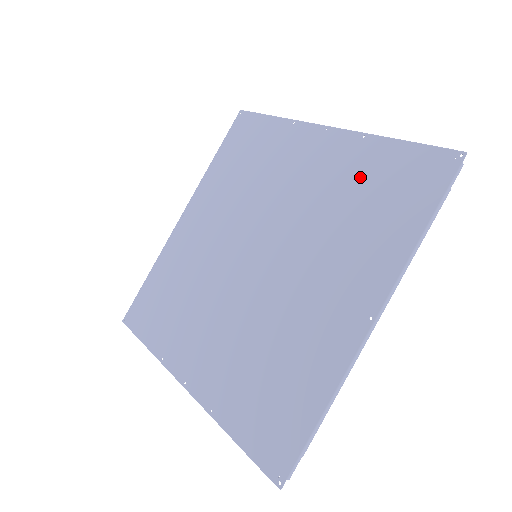
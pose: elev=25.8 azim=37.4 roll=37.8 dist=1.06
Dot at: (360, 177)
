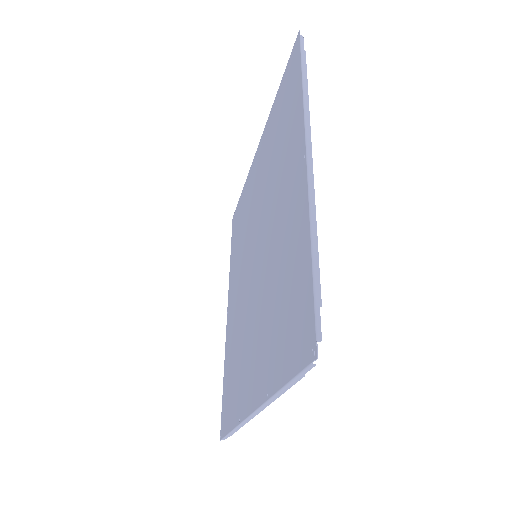
Dot at: (274, 129)
